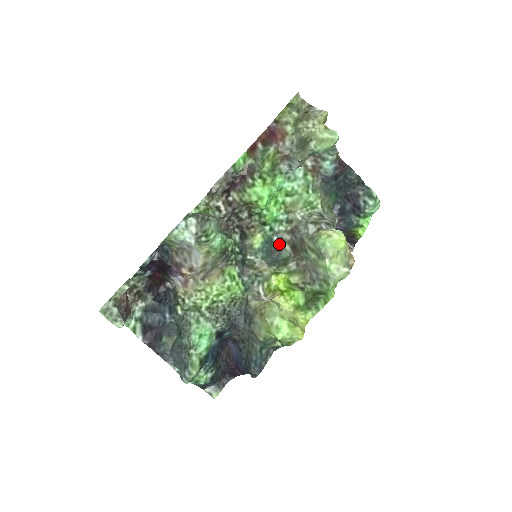
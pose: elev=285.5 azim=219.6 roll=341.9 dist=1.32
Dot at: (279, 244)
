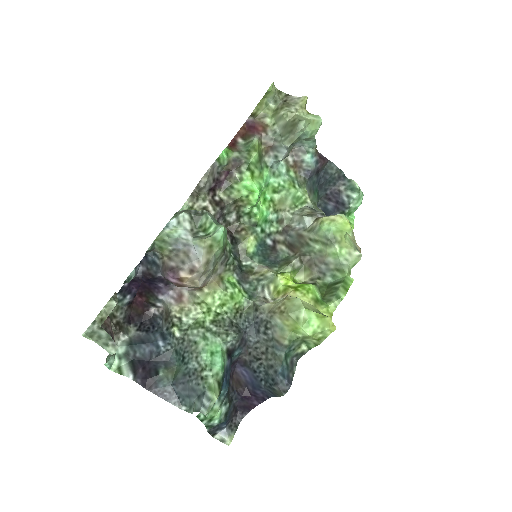
Dot at: (274, 246)
